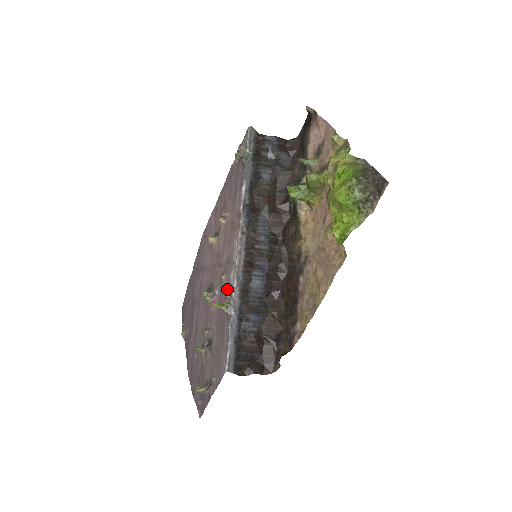
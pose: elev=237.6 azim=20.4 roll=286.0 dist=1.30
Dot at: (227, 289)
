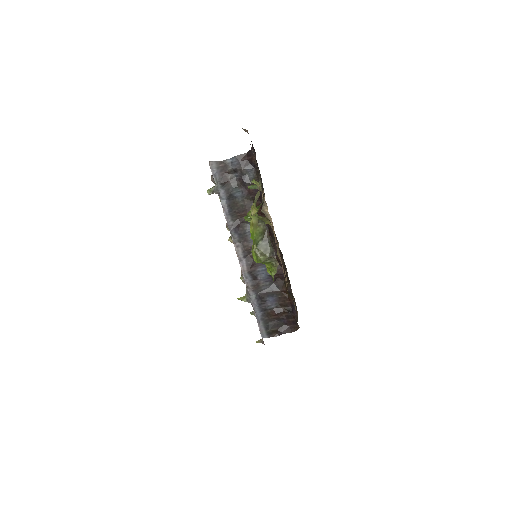
Dot at: occluded
